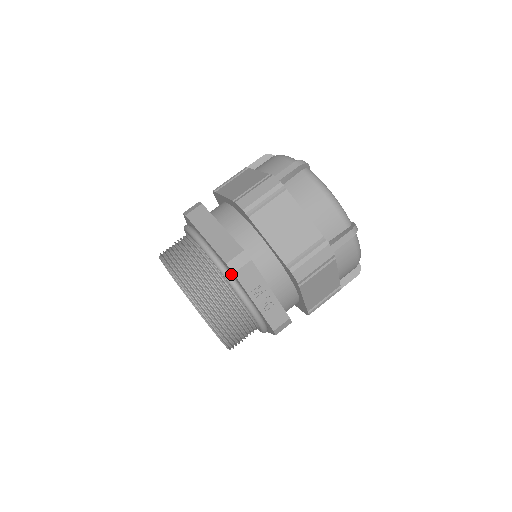
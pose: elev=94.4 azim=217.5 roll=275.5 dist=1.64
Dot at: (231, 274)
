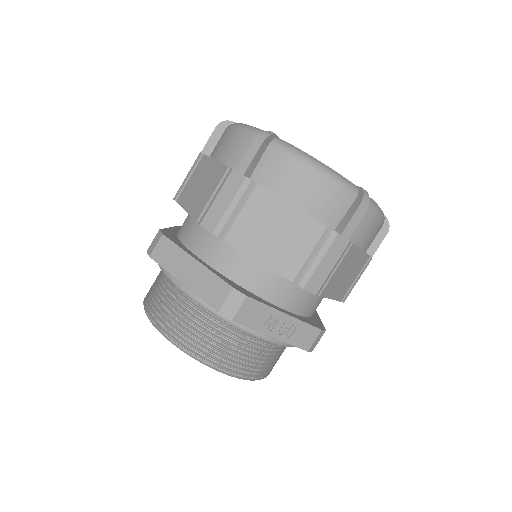
Dot at: occluded
